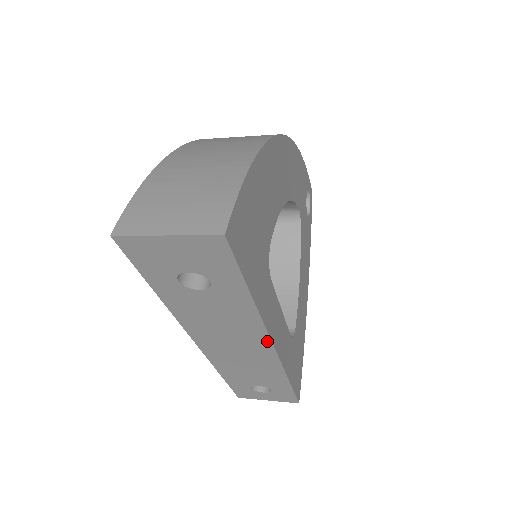
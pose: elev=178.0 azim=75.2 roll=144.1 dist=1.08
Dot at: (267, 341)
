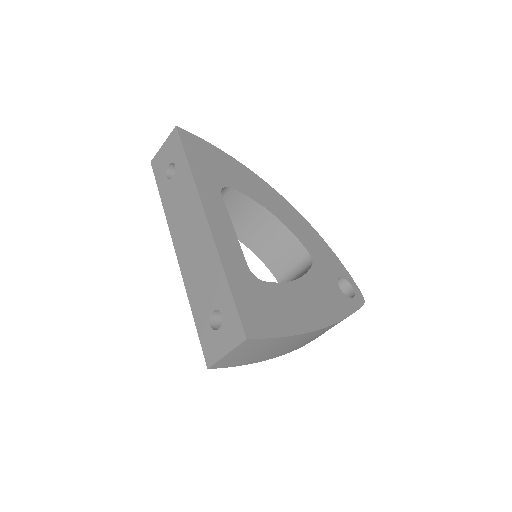
Dot at: (202, 210)
